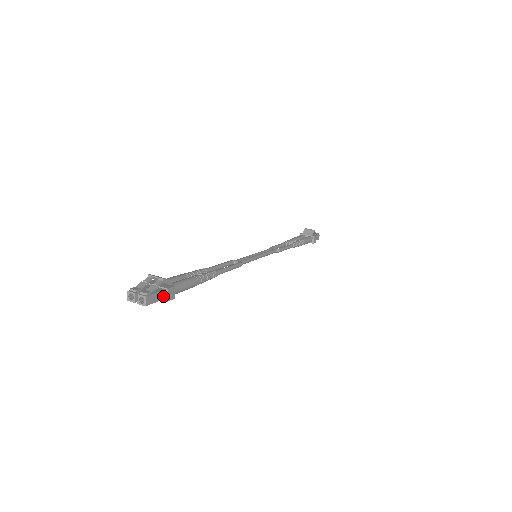
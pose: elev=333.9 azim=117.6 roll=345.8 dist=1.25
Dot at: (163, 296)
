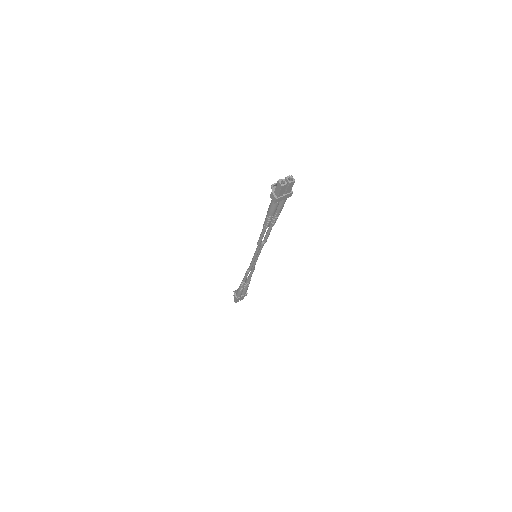
Dot at: (289, 189)
